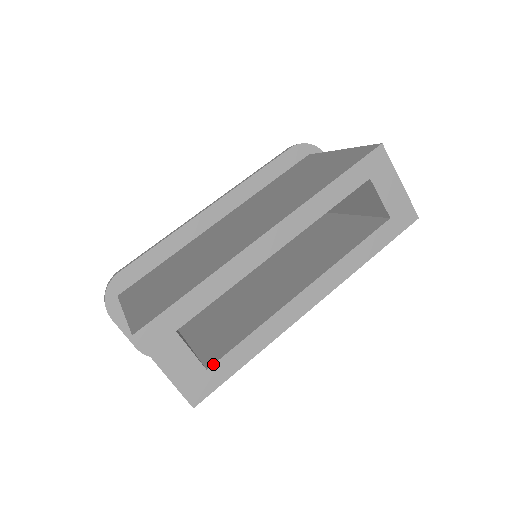
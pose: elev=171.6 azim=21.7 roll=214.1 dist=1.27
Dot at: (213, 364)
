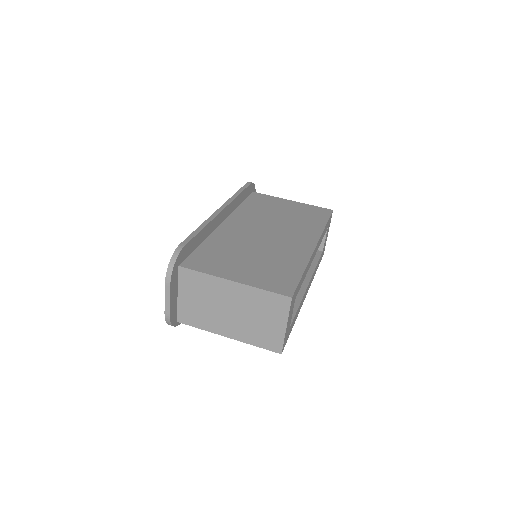
Dot at: (291, 325)
